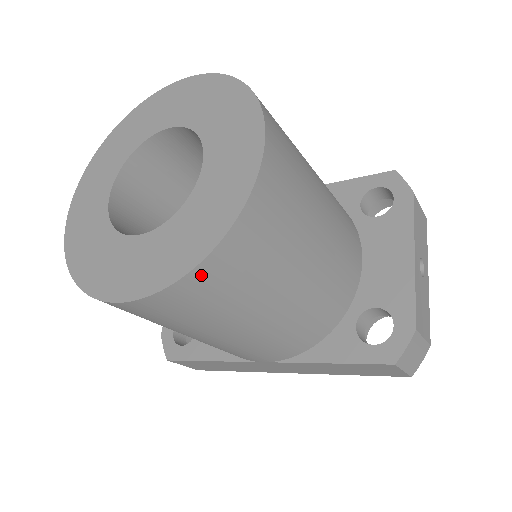
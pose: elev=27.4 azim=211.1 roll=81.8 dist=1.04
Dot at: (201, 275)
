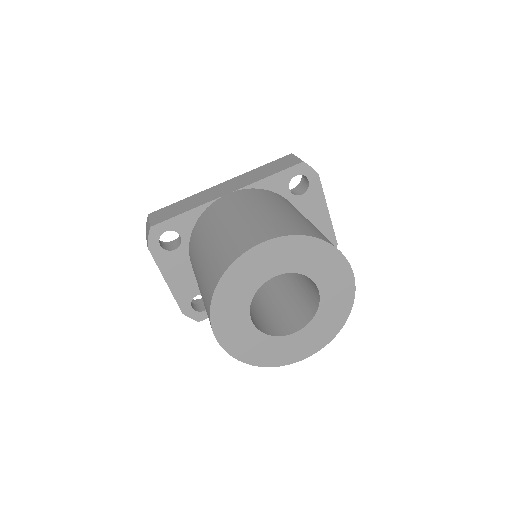
Dot at: occluded
